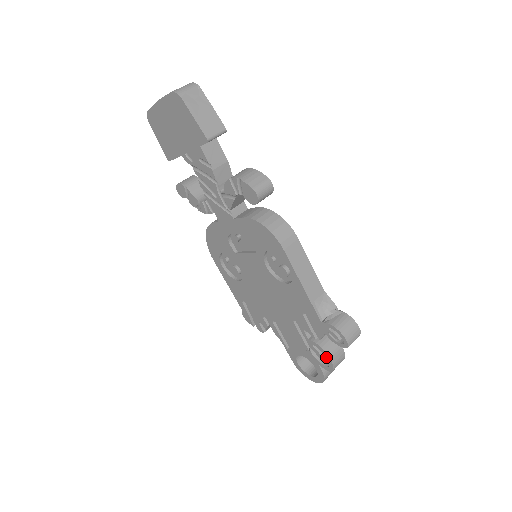
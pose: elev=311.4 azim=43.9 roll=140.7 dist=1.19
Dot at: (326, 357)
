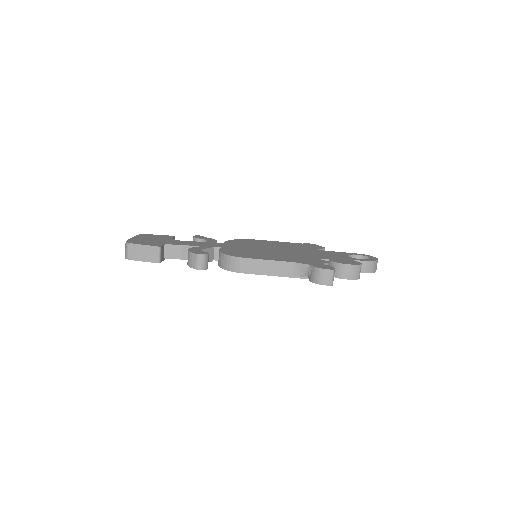
Dot at: (344, 278)
